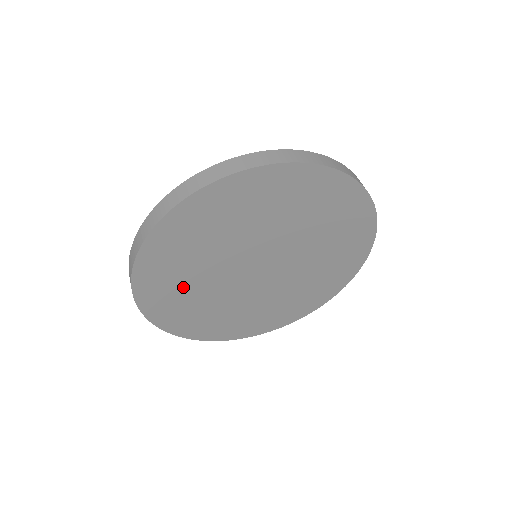
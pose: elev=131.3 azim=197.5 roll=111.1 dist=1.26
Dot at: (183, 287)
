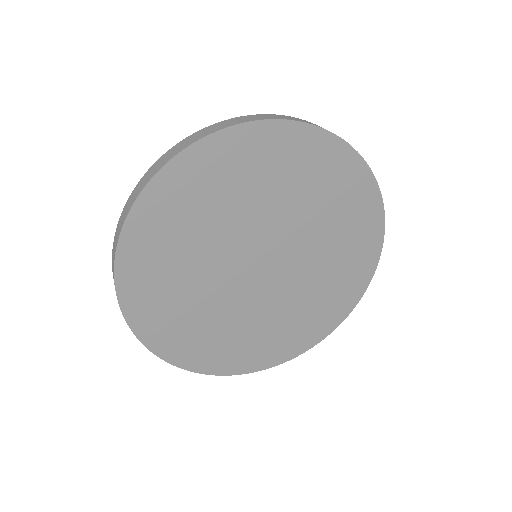
Dot at: (174, 280)
